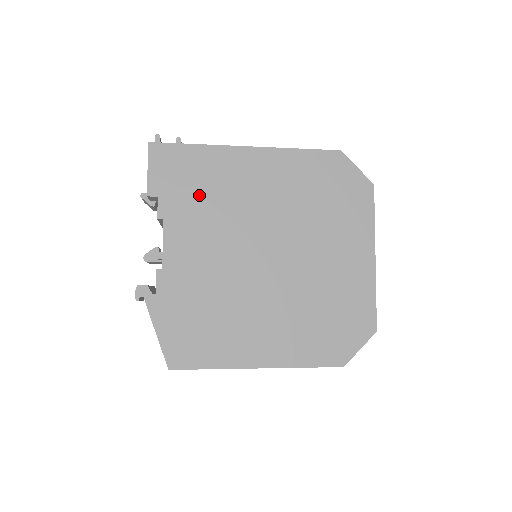
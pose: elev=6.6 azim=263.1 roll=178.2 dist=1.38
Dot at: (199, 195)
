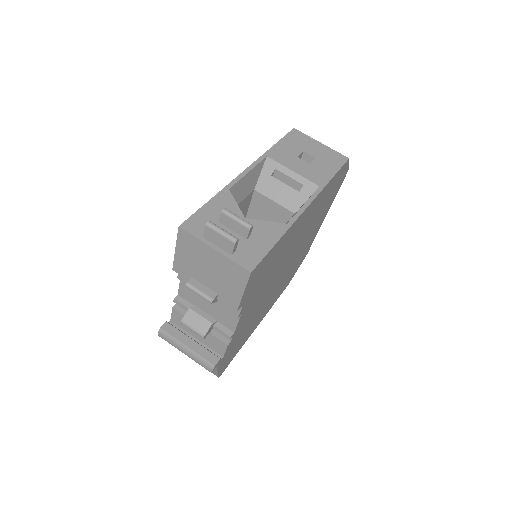
Dot at: (267, 274)
